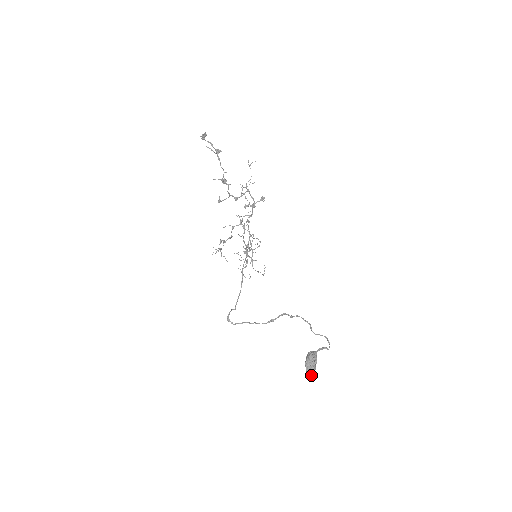
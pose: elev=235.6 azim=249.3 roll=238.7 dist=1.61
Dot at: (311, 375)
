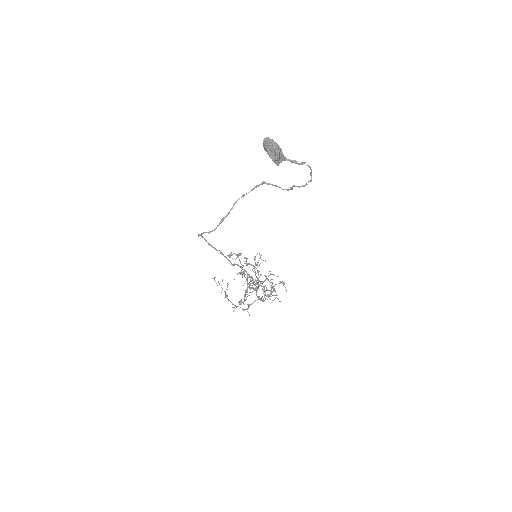
Dot at: (267, 138)
